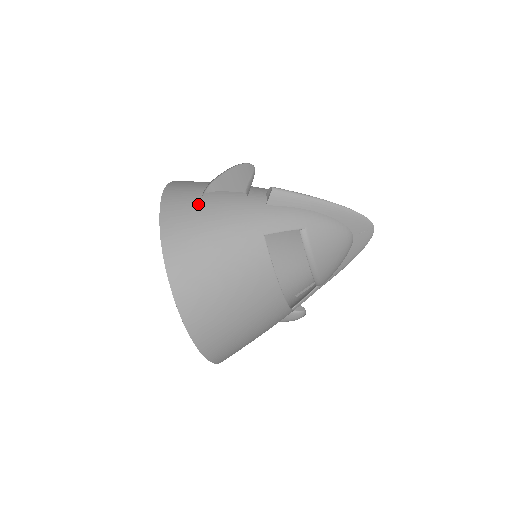
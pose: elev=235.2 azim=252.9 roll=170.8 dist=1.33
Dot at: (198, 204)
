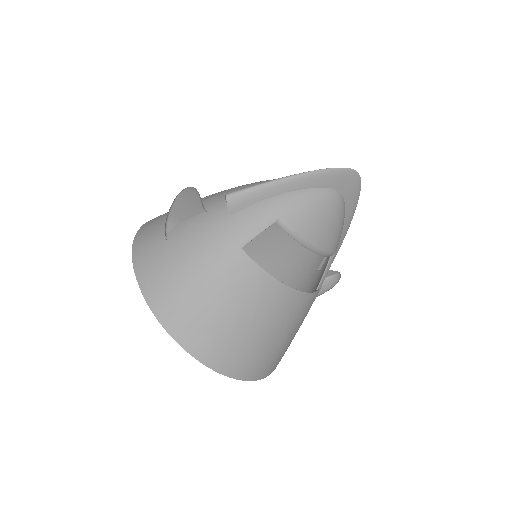
Dot at: (165, 249)
